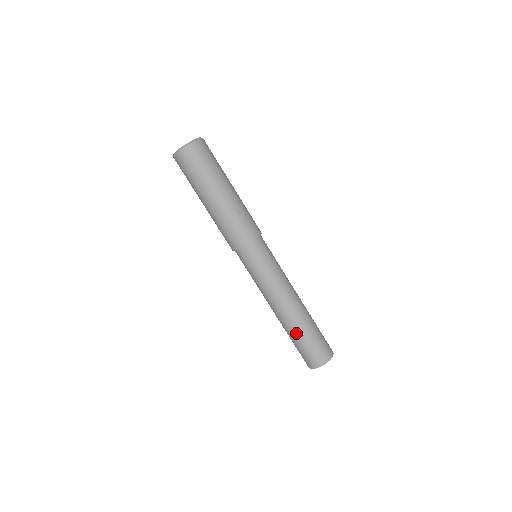
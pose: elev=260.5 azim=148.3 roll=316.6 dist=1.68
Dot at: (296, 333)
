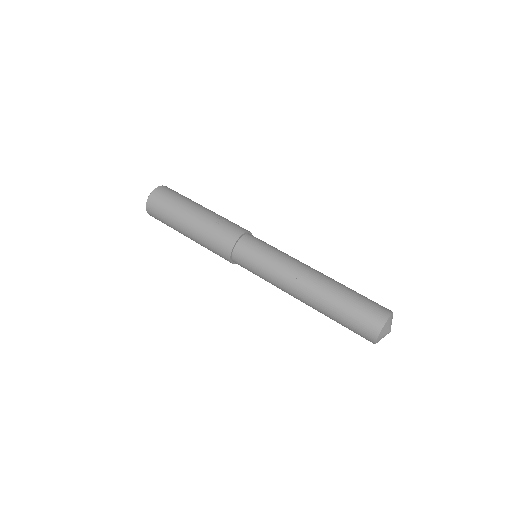
Dot at: (331, 306)
